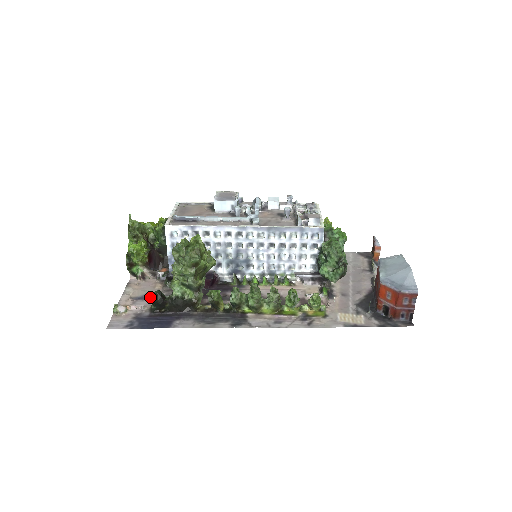
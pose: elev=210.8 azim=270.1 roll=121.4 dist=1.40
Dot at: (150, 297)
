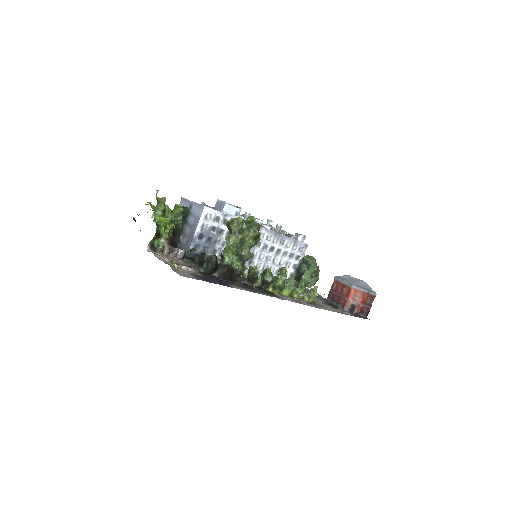
Dot at: (186, 266)
